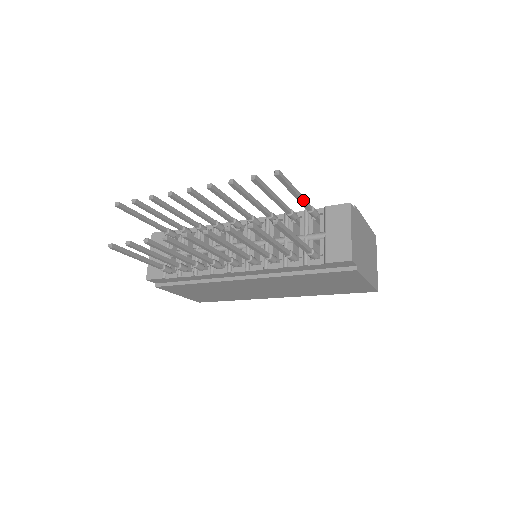
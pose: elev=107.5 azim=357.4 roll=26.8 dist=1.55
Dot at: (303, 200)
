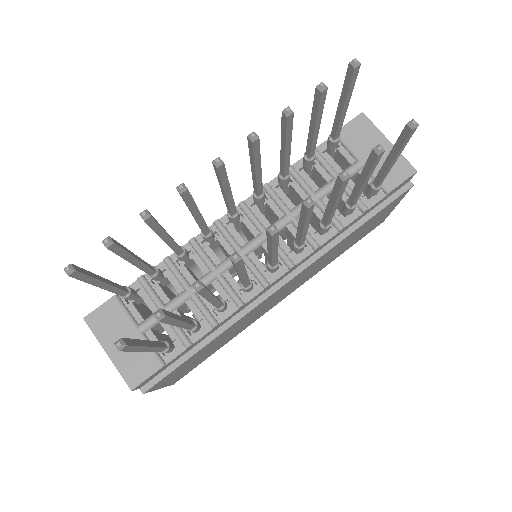
Dot at: (343, 119)
